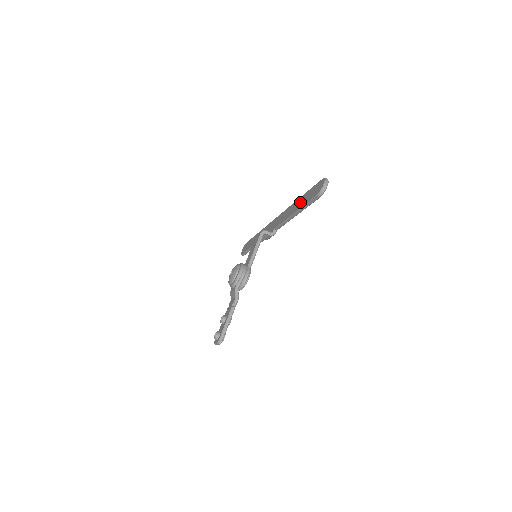
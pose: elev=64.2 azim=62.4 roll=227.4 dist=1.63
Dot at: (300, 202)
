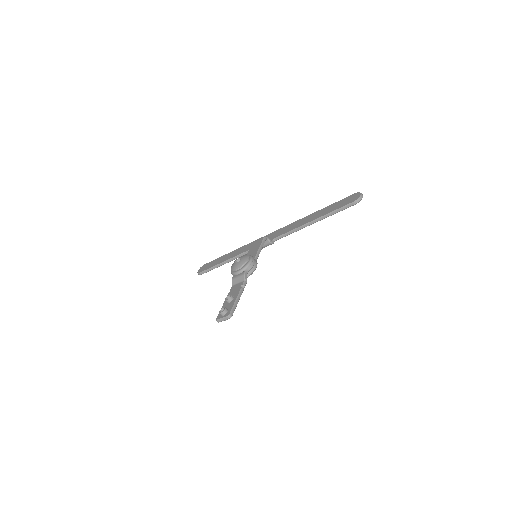
Dot at: (321, 213)
